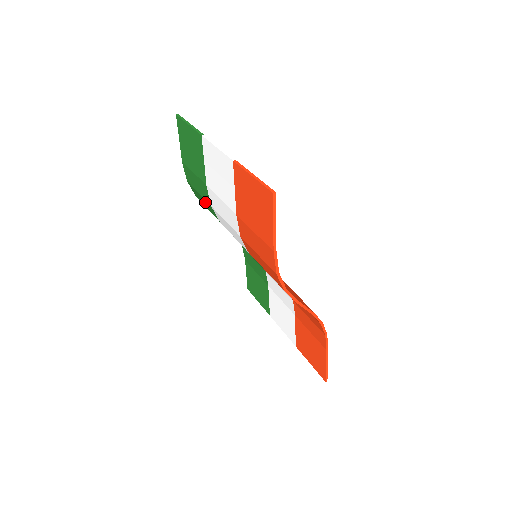
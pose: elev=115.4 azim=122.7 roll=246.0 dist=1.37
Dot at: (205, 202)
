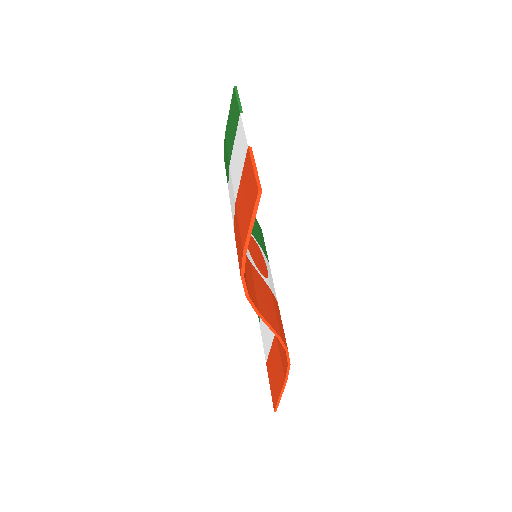
Dot at: occluded
